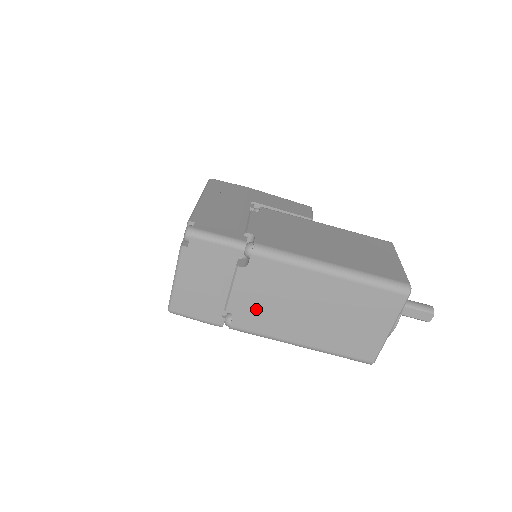
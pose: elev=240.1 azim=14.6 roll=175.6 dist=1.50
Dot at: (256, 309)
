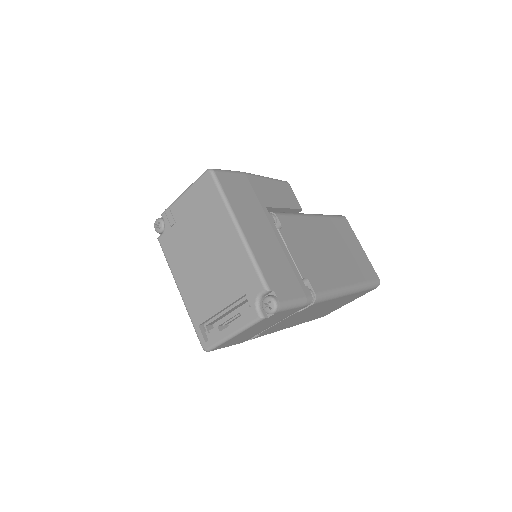
Dot at: (281, 325)
